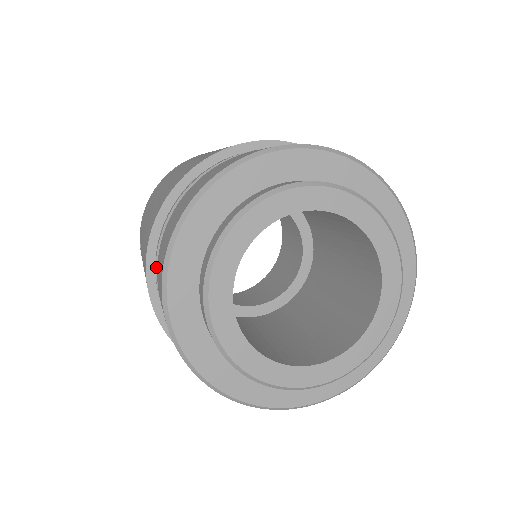
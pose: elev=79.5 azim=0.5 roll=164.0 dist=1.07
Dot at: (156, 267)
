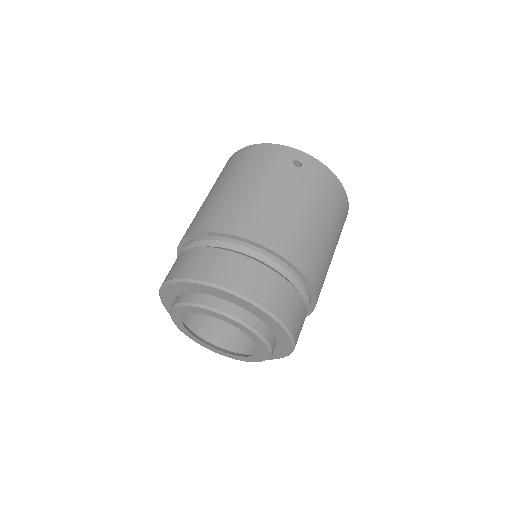
Dot at: occluded
